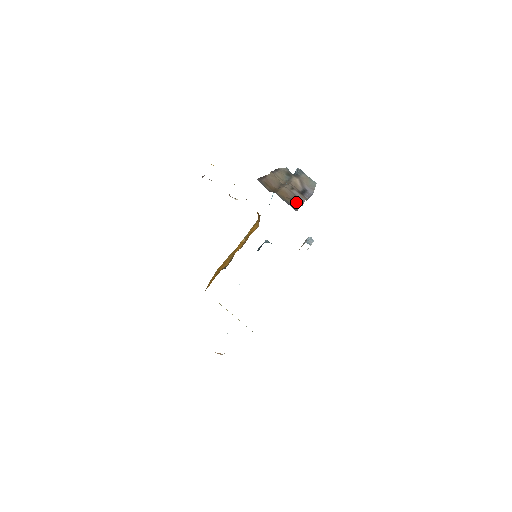
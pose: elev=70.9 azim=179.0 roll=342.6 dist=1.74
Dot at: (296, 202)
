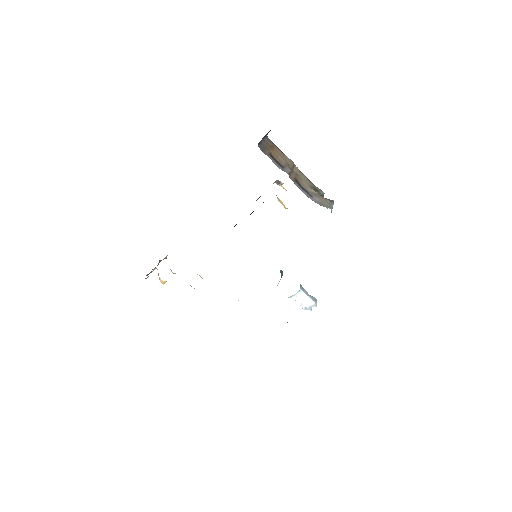
Dot at: (274, 160)
